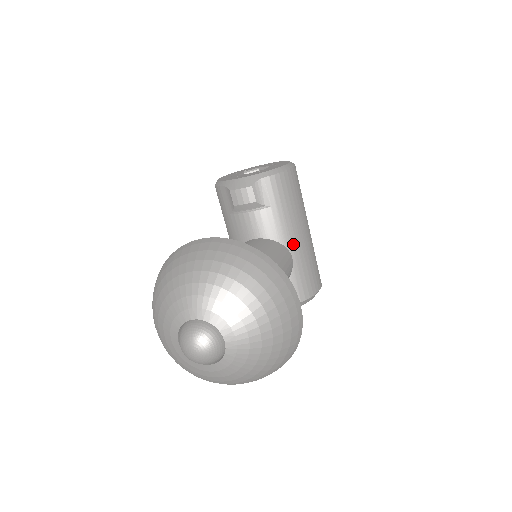
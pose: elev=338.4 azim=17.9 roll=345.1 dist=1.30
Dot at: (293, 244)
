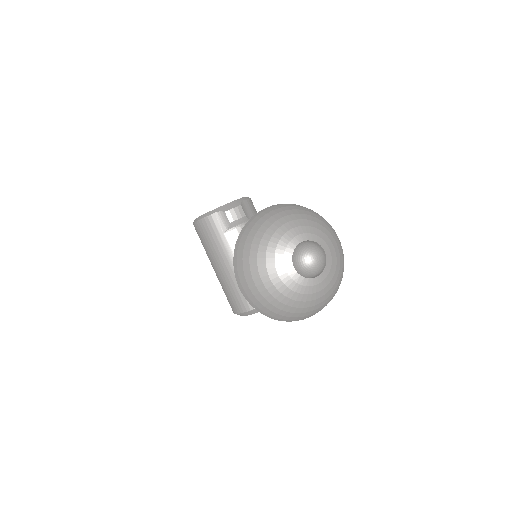
Dot at: occluded
